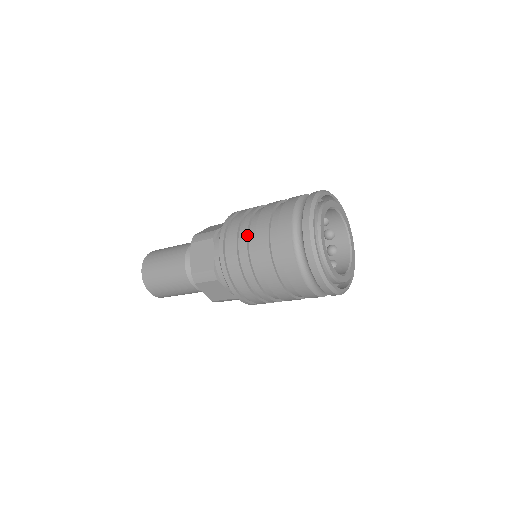
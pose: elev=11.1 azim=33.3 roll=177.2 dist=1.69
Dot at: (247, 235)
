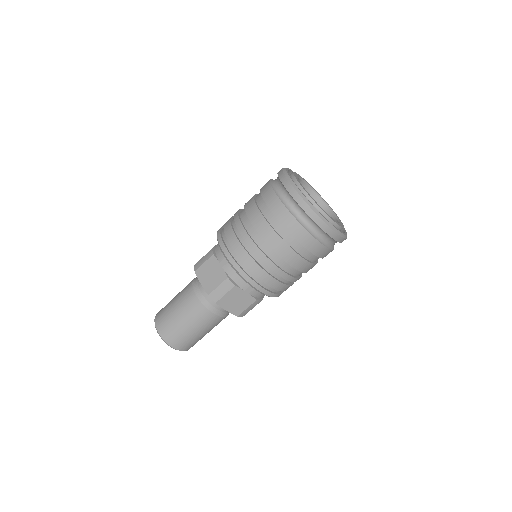
Dot at: (275, 265)
